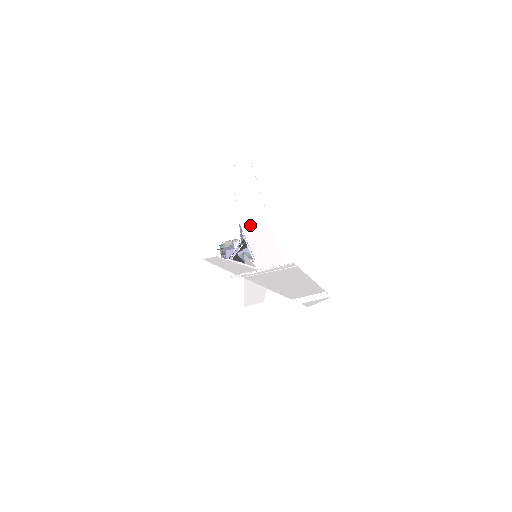
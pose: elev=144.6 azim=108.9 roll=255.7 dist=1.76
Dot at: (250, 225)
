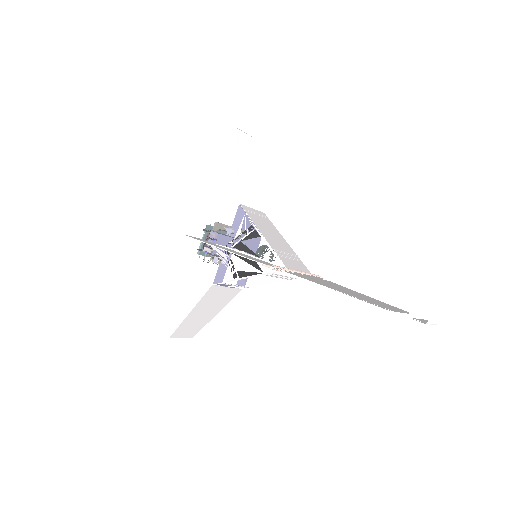
Dot at: (253, 212)
